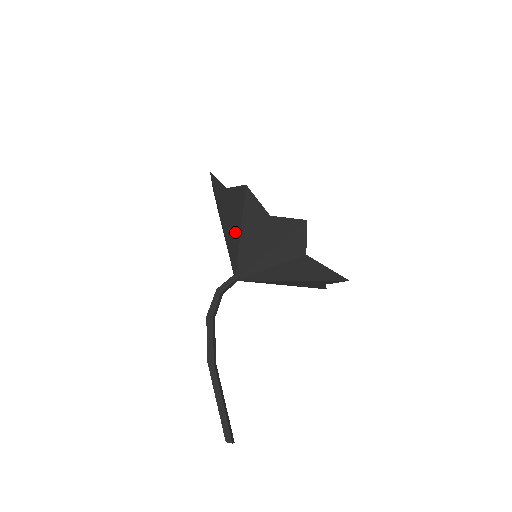
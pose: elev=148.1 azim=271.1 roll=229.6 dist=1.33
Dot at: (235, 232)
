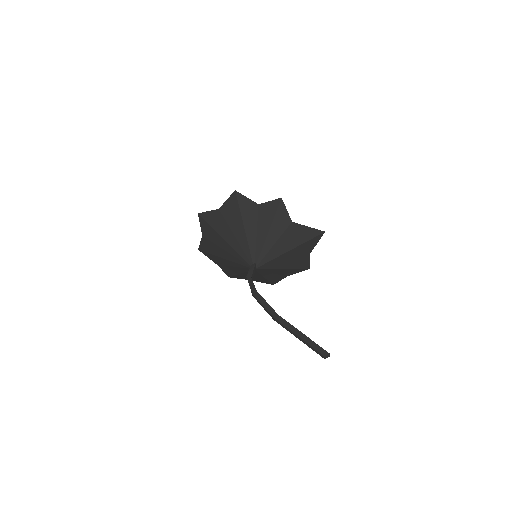
Dot at: (239, 232)
